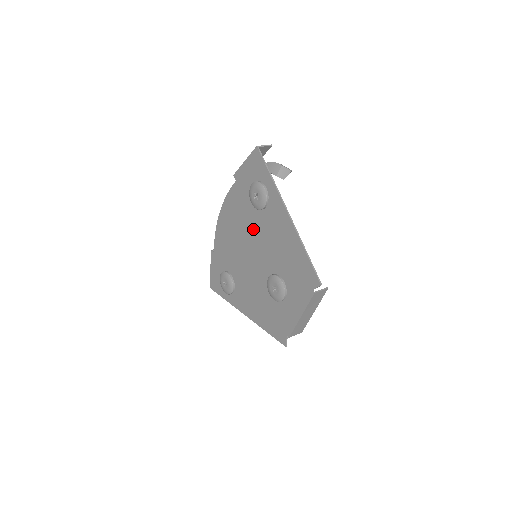
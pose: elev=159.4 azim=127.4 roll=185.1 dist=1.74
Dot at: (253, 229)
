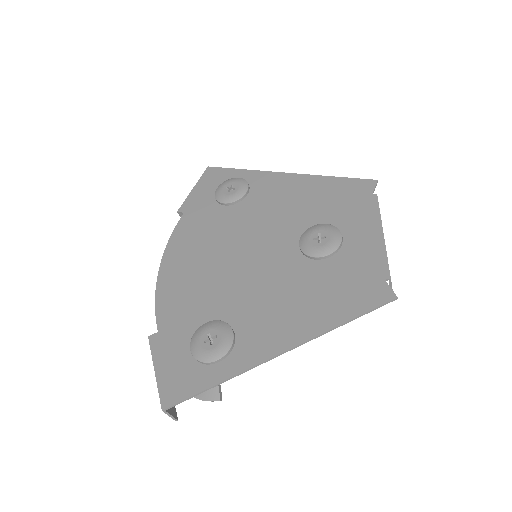
Dot at: (237, 227)
